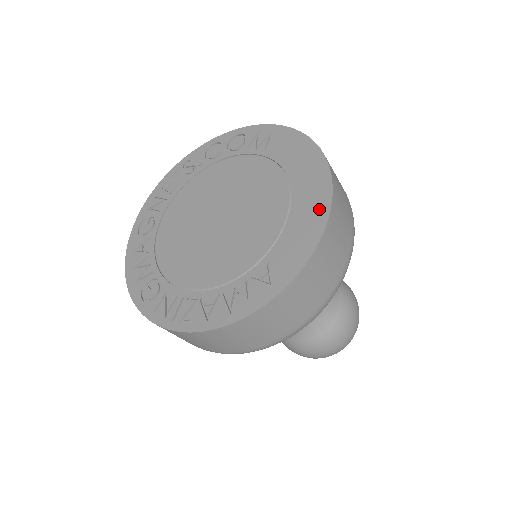
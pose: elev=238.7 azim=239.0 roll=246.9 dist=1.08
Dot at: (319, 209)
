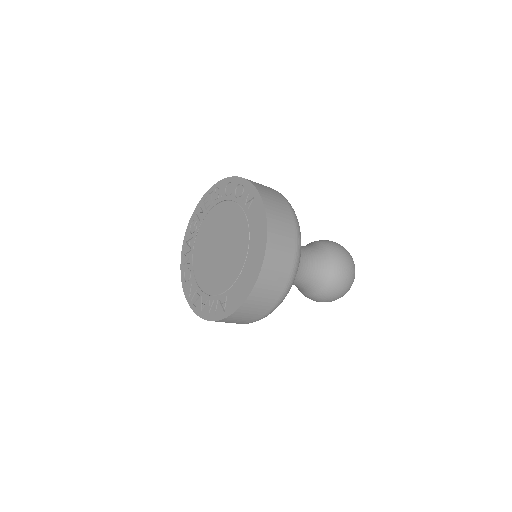
Dot at: (252, 278)
